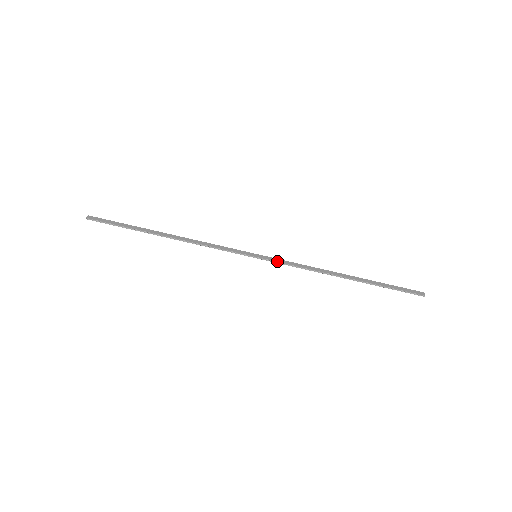
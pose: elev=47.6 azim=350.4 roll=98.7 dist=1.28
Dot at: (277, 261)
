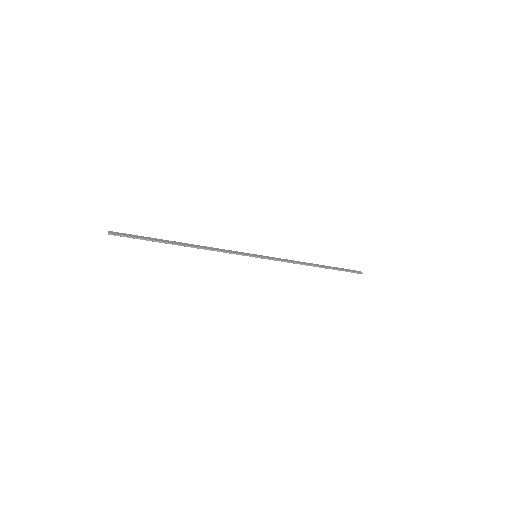
Dot at: (272, 258)
